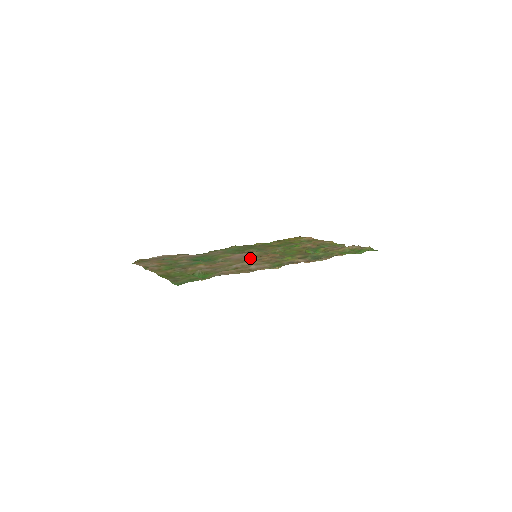
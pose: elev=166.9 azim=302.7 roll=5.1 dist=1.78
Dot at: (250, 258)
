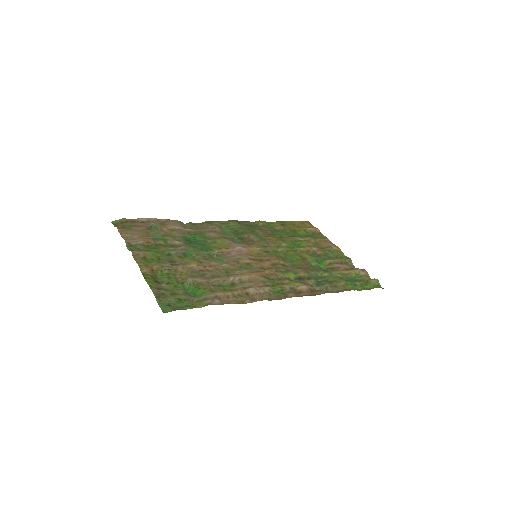
Dot at: (249, 262)
